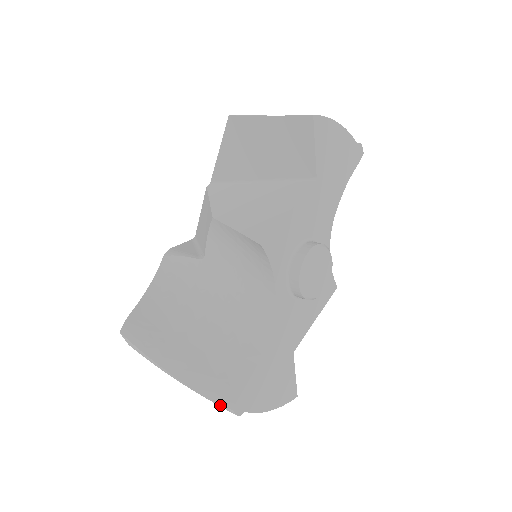
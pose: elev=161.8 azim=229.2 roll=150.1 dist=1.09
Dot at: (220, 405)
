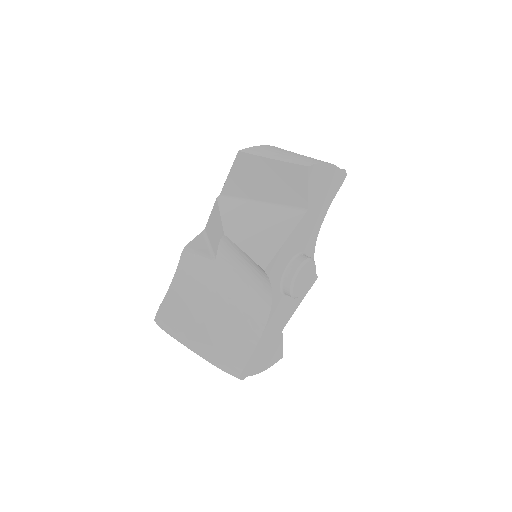
Dot at: (230, 374)
